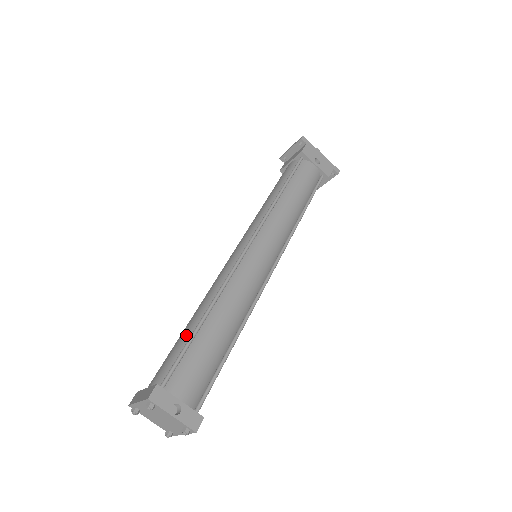
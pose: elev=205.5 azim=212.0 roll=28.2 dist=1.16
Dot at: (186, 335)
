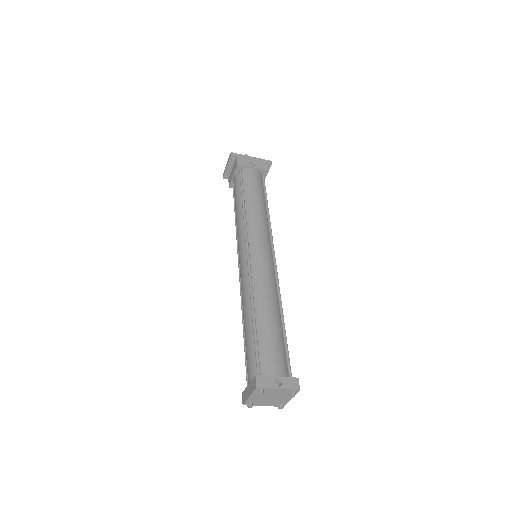
Dot at: (249, 335)
